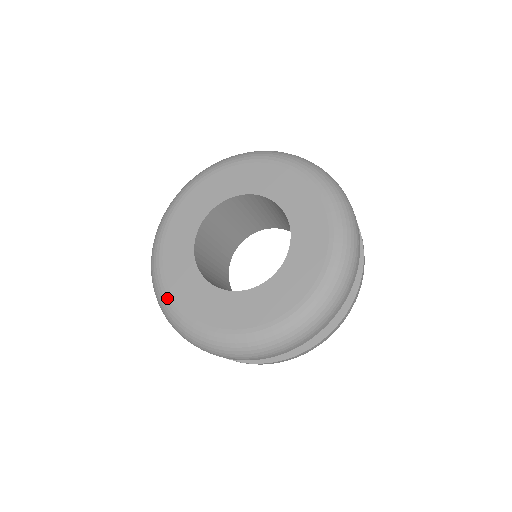
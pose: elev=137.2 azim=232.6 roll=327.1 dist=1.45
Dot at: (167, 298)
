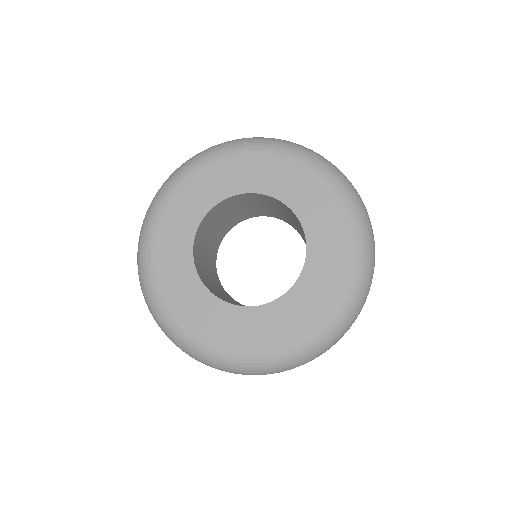
Dot at: (156, 213)
